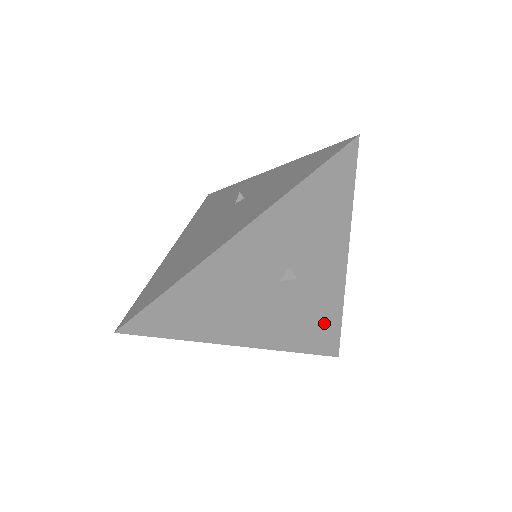
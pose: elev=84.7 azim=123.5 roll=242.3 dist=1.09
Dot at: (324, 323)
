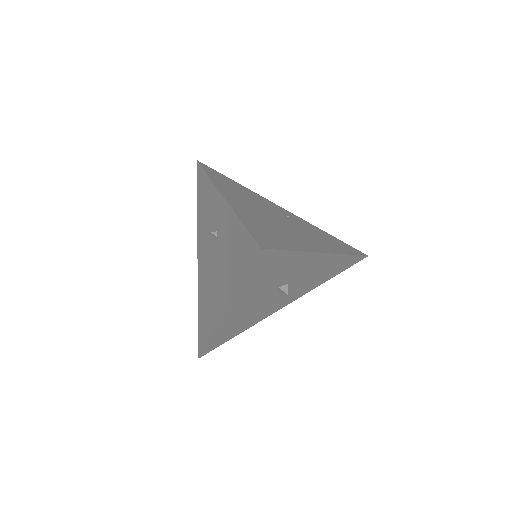
Dot at: (337, 265)
